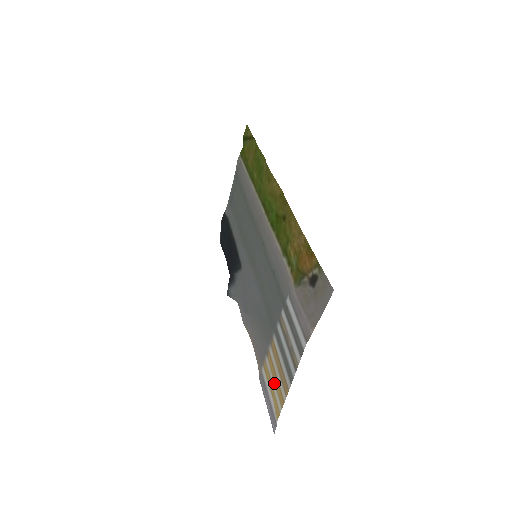
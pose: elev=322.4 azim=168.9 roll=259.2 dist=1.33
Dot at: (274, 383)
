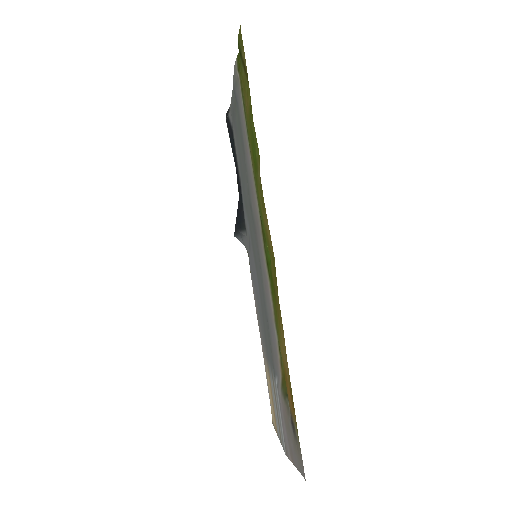
Dot at: (270, 399)
